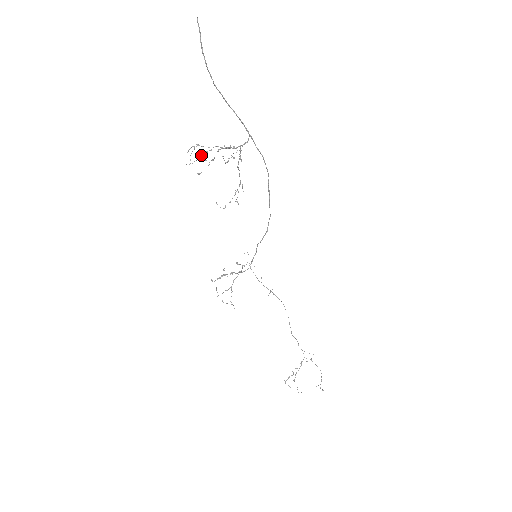
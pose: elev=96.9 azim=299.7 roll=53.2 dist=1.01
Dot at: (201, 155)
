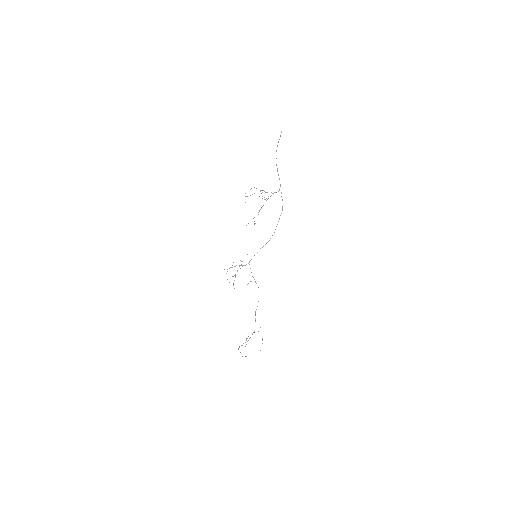
Dot at: occluded
